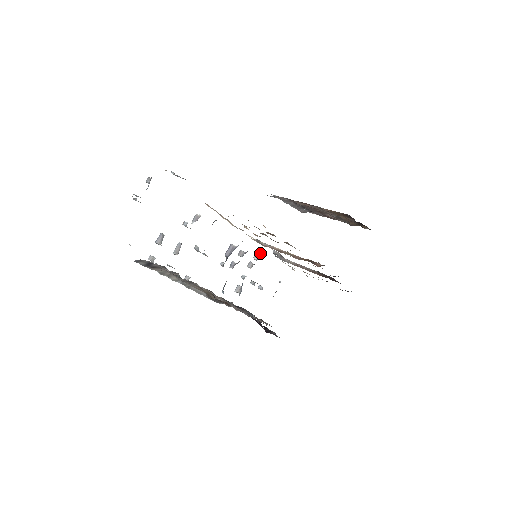
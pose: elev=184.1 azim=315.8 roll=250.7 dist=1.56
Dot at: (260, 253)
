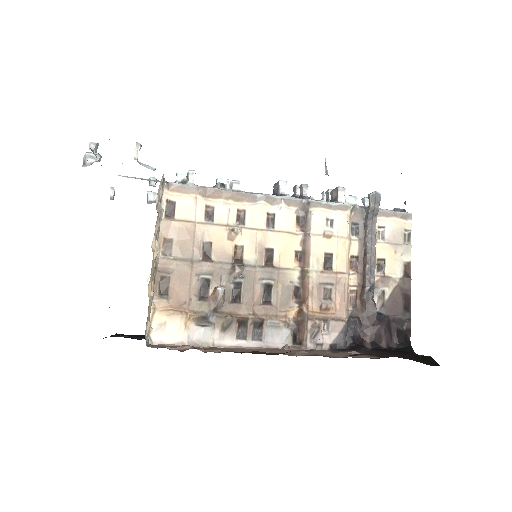
Dot at: (335, 197)
